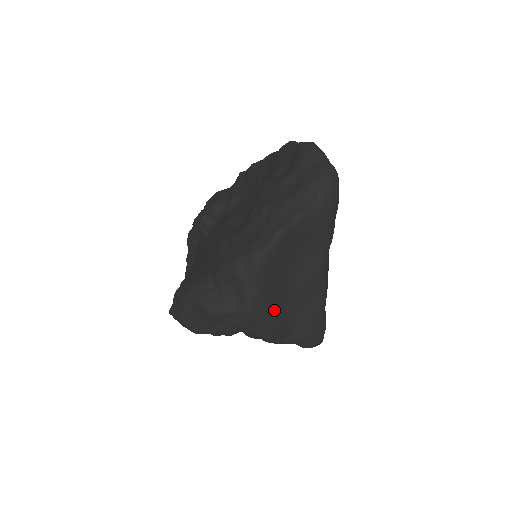
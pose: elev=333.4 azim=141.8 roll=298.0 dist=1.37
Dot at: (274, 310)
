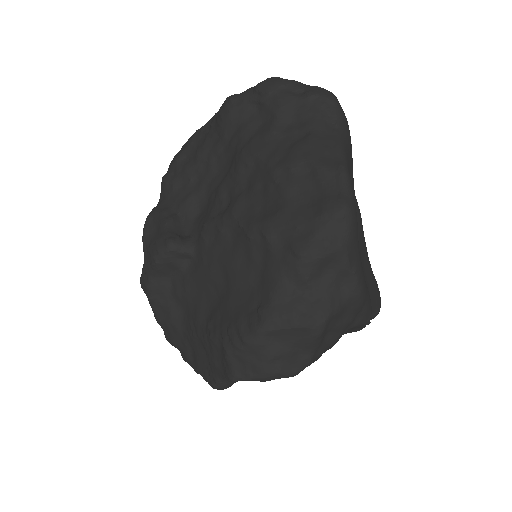
Dot at: occluded
